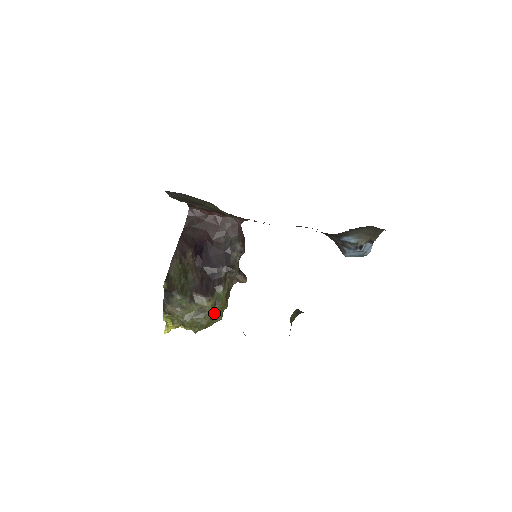
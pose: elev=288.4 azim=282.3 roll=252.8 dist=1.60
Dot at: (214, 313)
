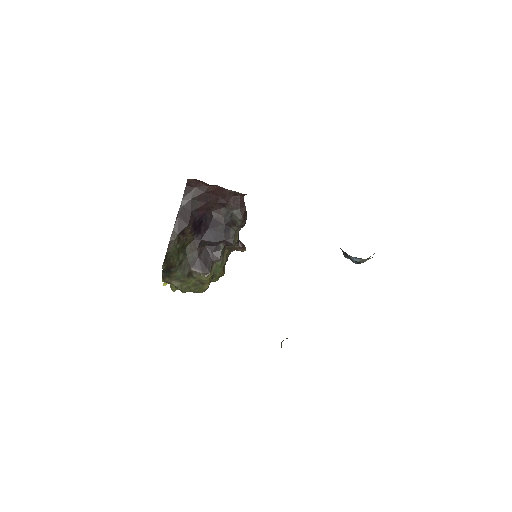
Dot at: occluded
